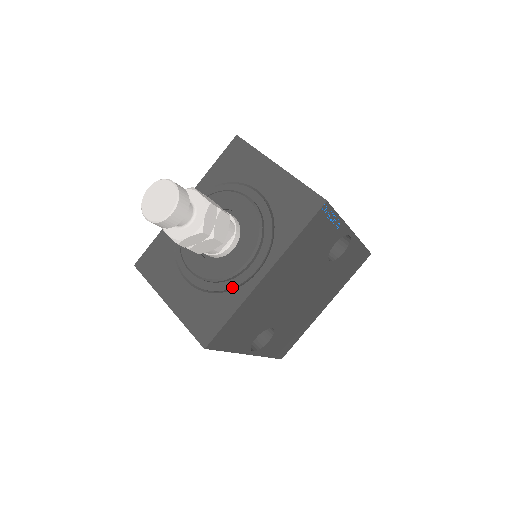
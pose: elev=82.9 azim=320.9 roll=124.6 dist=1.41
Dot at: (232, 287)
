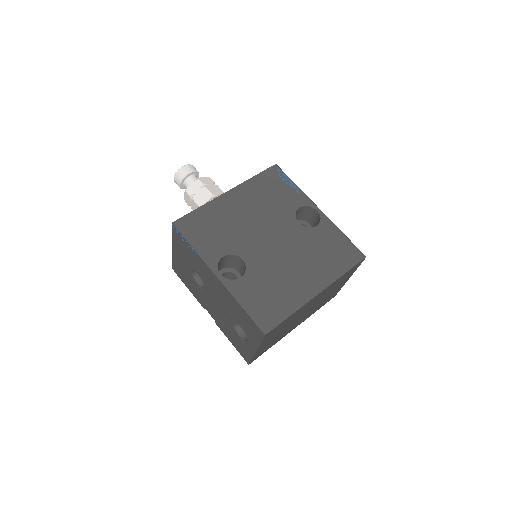
Dot at: occluded
